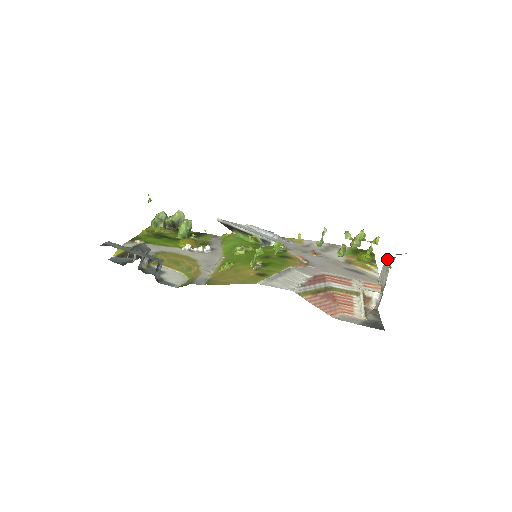
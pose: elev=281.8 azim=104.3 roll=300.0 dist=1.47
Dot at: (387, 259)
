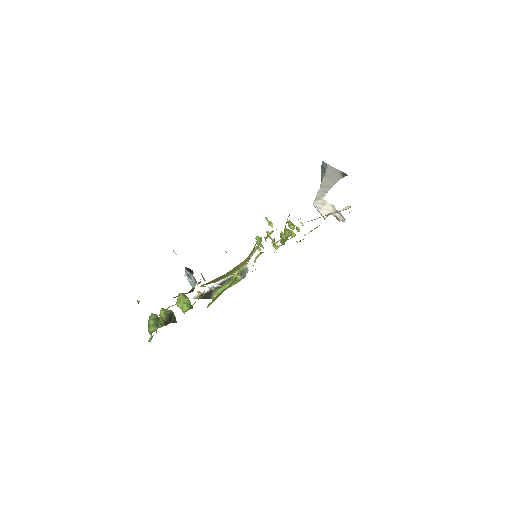
Dot at: (316, 202)
